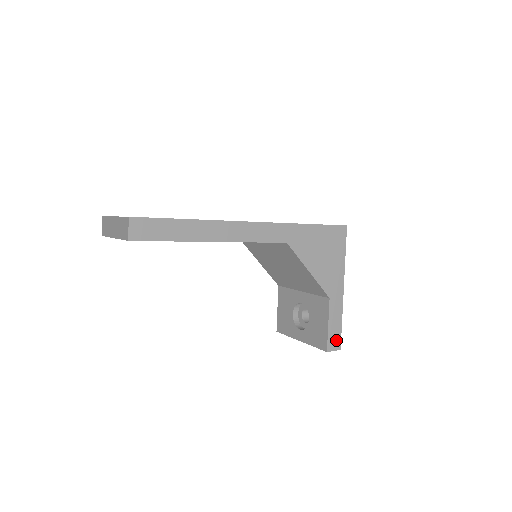
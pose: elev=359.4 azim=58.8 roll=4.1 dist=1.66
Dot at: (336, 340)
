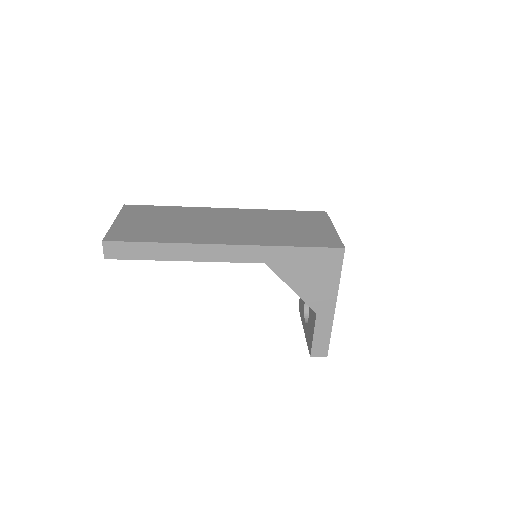
Dot at: (322, 349)
